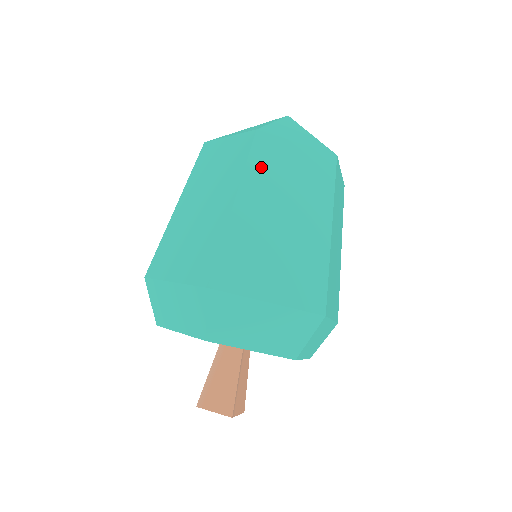
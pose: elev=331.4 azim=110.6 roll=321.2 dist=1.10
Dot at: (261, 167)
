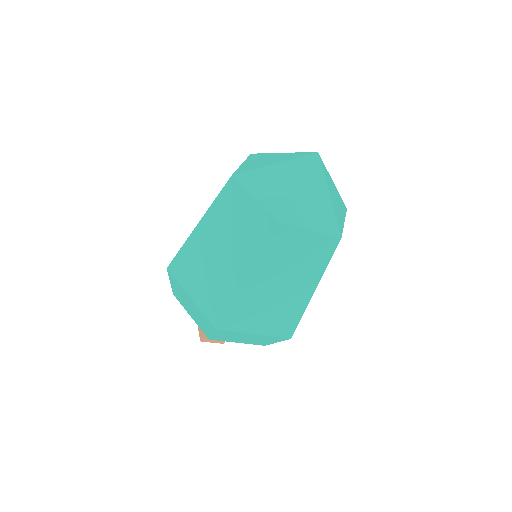
Dot at: (223, 206)
